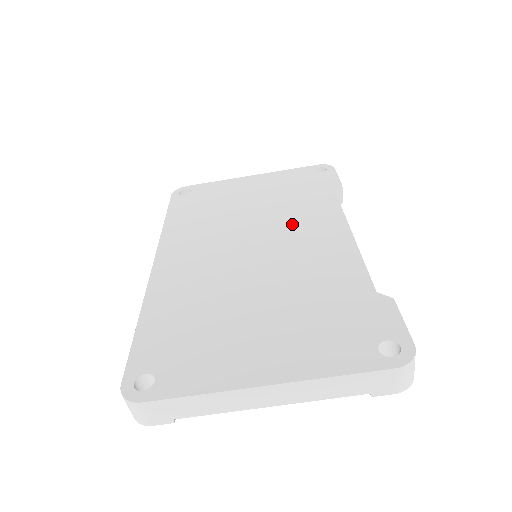
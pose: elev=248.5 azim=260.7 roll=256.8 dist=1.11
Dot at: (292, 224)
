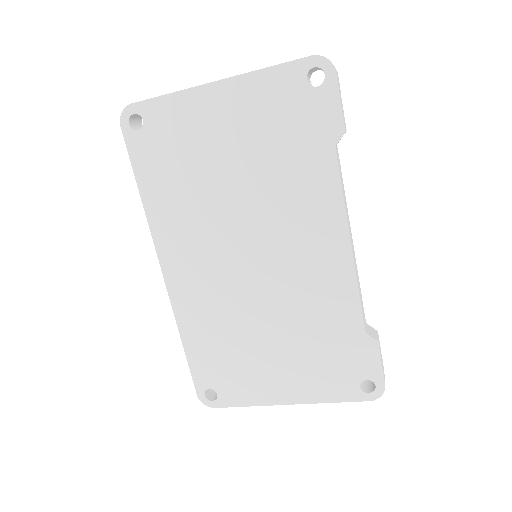
Dot at: (287, 222)
